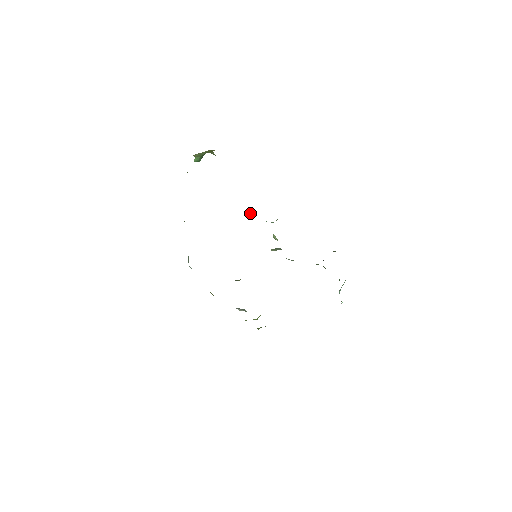
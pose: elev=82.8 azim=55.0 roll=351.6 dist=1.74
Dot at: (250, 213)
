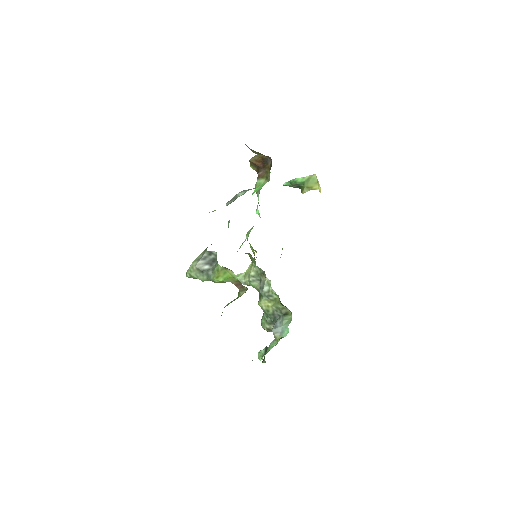
Dot at: occluded
